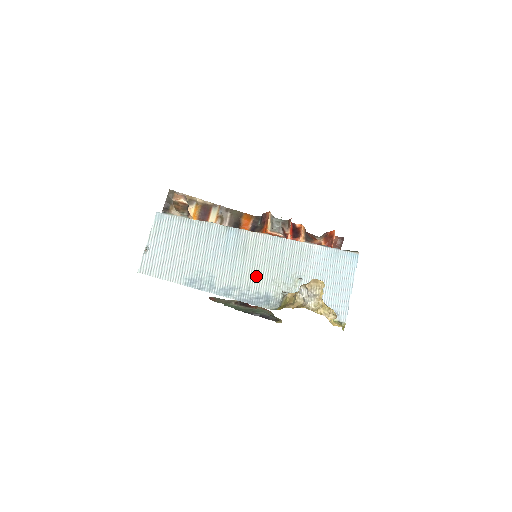
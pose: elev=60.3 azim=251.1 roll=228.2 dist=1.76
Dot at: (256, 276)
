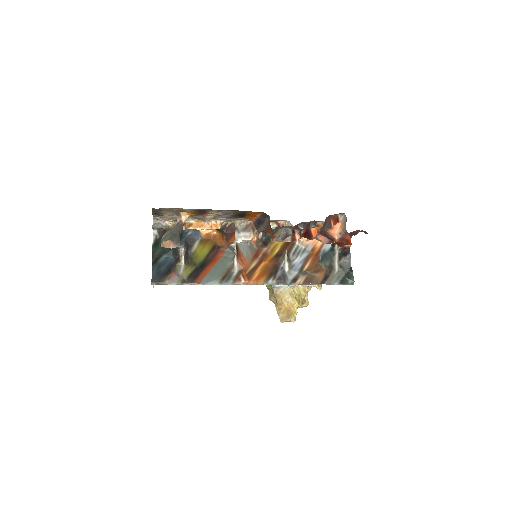
Dot at: occluded
